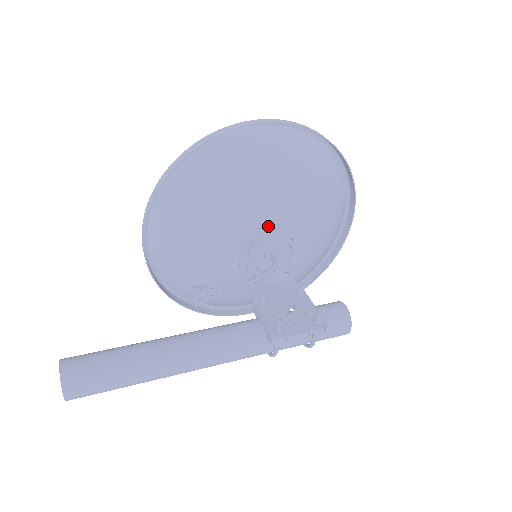
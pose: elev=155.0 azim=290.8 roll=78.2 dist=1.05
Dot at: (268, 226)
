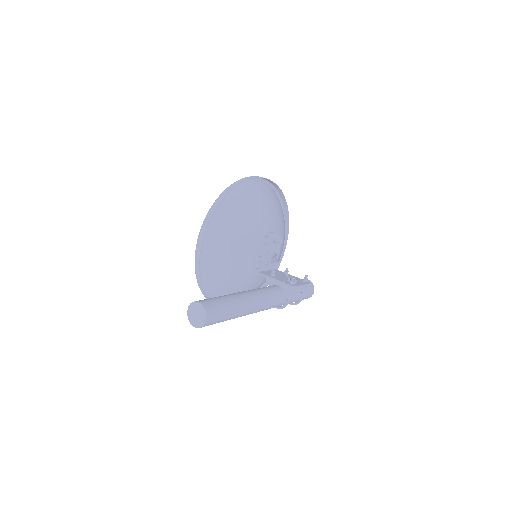
Dot at: (269, 233)
